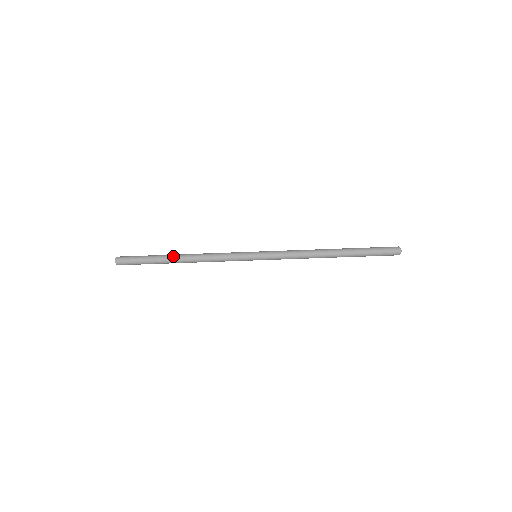
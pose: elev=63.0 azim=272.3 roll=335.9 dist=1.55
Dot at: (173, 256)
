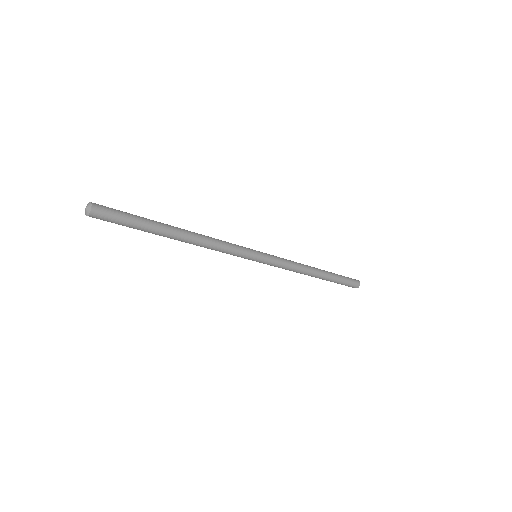
Dot at: (173, 227)
